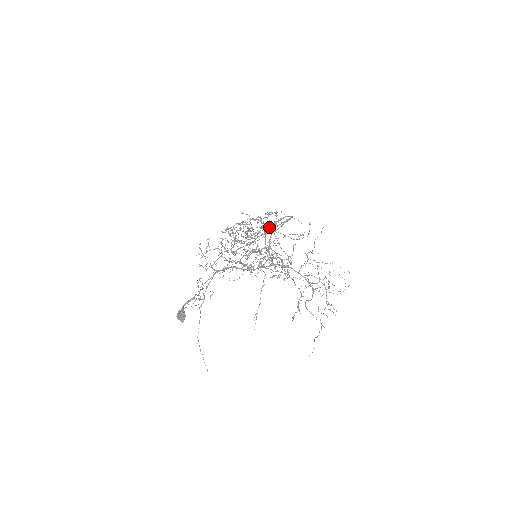
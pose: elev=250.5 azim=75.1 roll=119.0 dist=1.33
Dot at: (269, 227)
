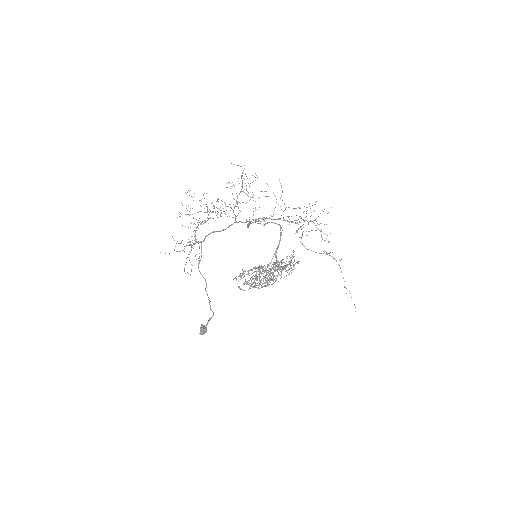
Dot at: (251, 223)
